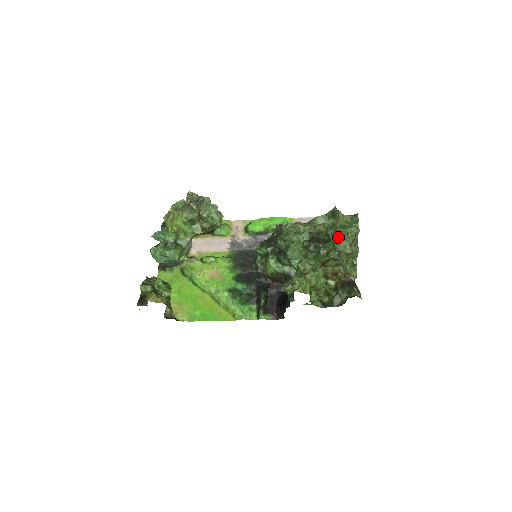
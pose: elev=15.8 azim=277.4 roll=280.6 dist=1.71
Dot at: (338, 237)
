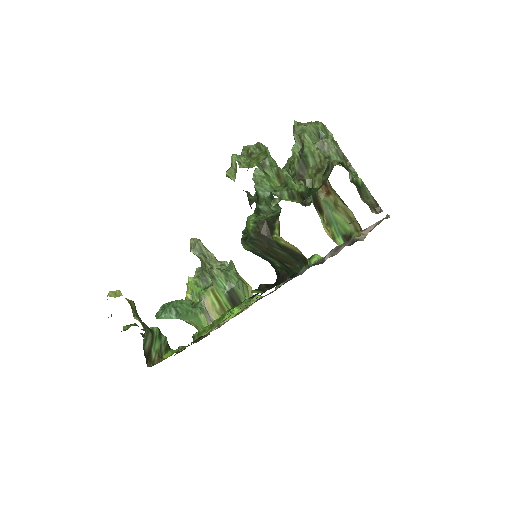
Dot at: occluded
